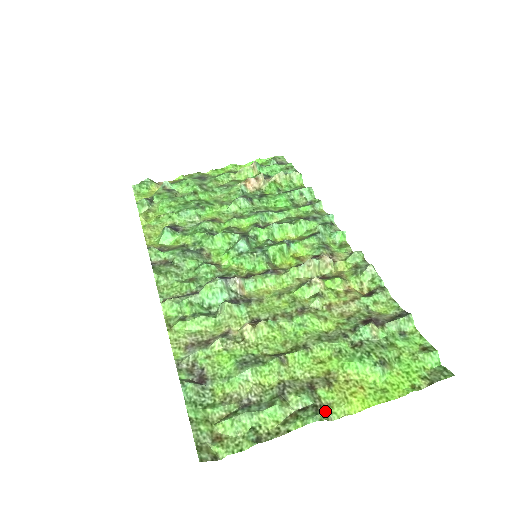
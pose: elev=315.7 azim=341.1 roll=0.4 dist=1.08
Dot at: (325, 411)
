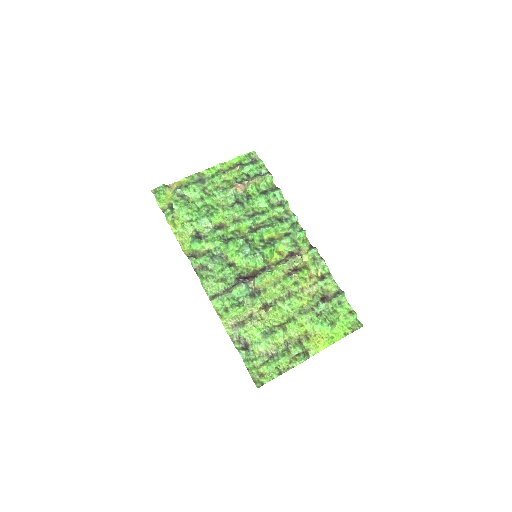
Dot at: (307, 353)
